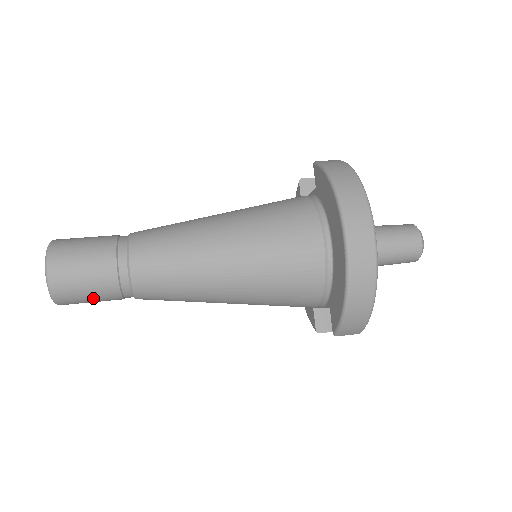
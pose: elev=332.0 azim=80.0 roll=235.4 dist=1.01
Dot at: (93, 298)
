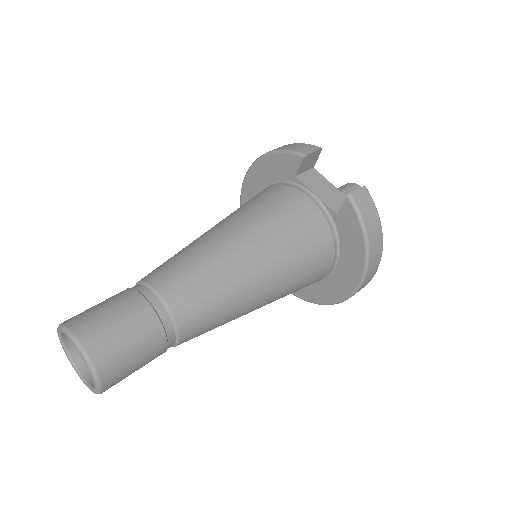
Dot at: occluded
